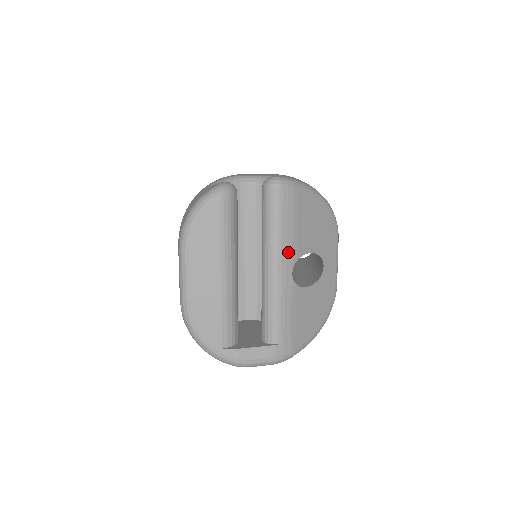
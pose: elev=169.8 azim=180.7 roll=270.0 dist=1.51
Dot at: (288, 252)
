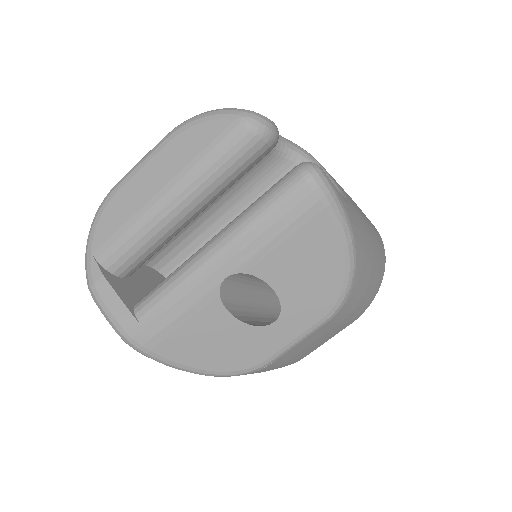
Dot at: (245, 252)
